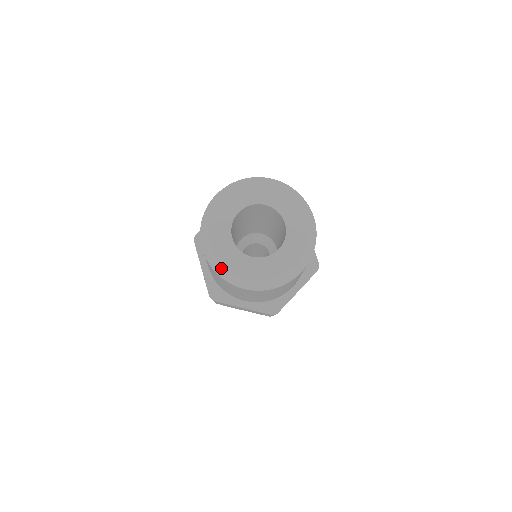
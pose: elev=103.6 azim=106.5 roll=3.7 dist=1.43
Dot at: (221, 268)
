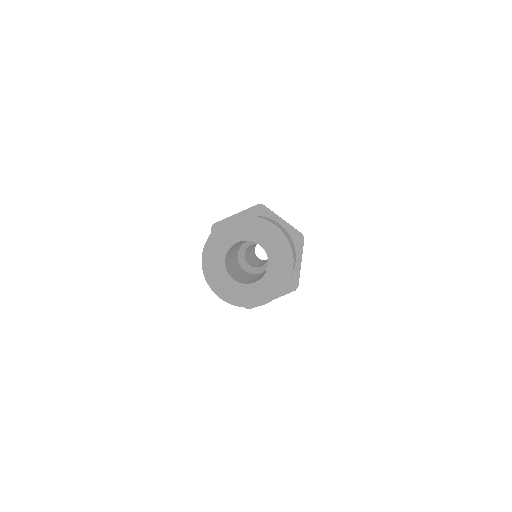
Dot at: (209, 277)
